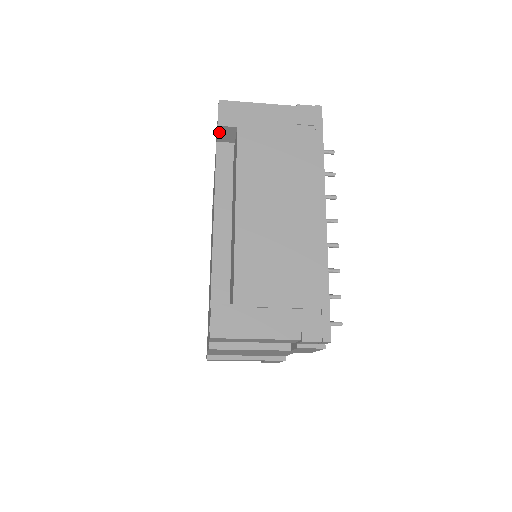
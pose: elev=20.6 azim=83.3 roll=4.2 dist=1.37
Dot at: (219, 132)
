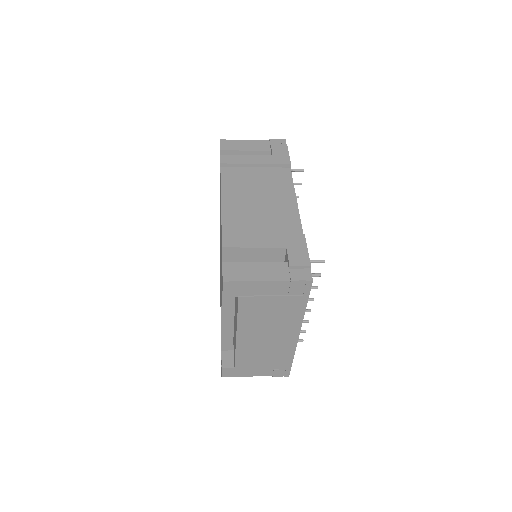
Dot at: occluded
